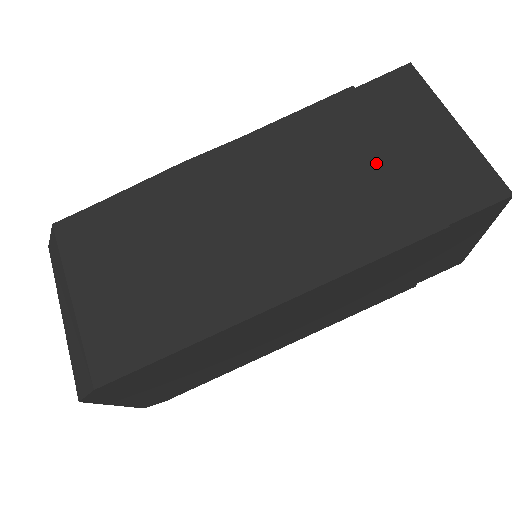
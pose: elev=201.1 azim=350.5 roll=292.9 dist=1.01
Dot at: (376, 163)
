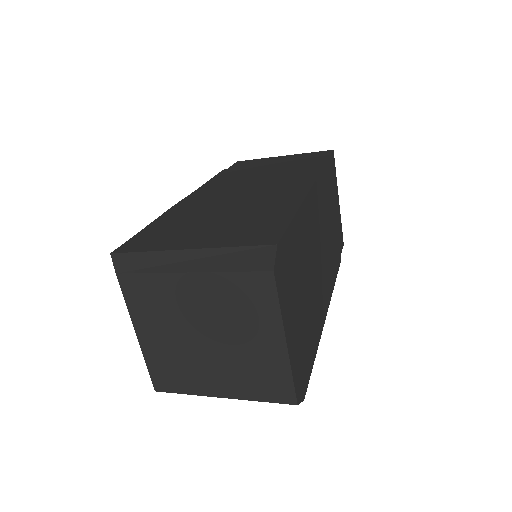
Dot at: (273, 167)
